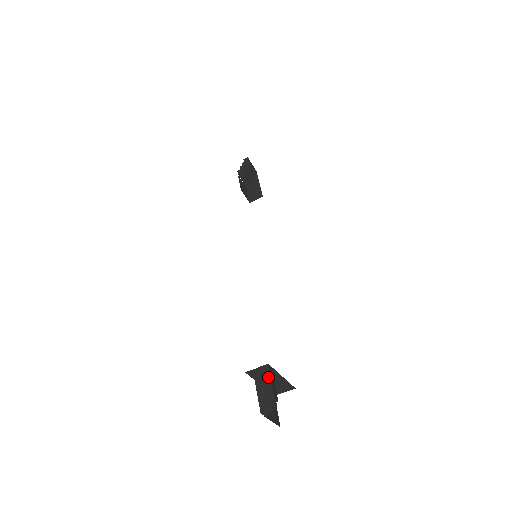
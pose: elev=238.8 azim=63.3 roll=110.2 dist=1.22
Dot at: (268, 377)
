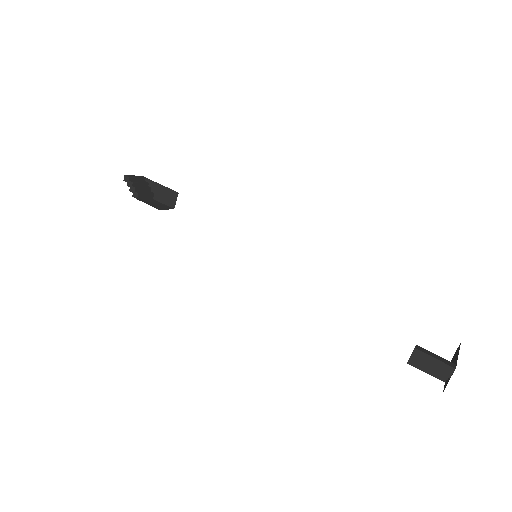
Dot at: (429, 358)
